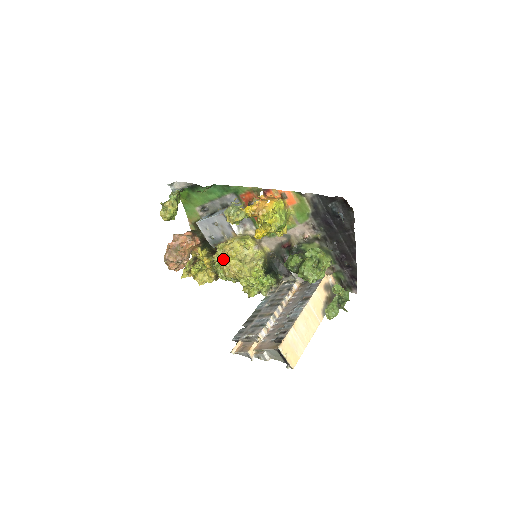
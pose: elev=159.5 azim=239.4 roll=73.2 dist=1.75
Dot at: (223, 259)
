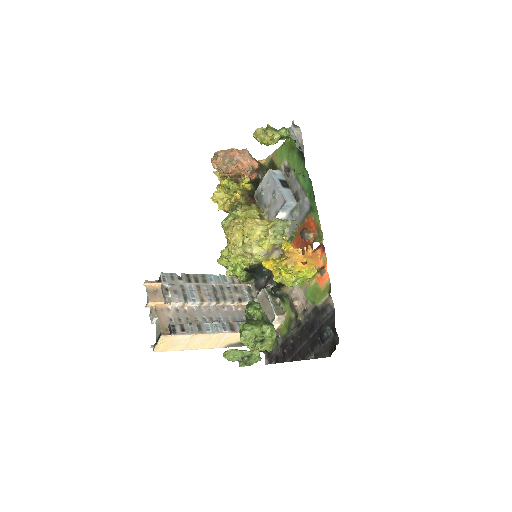
Dot at: (239, 221)
